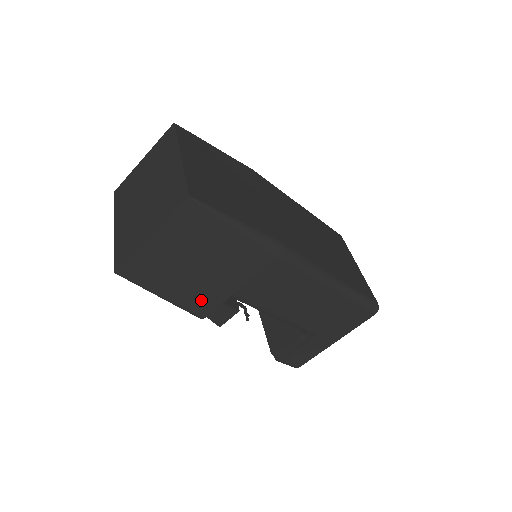
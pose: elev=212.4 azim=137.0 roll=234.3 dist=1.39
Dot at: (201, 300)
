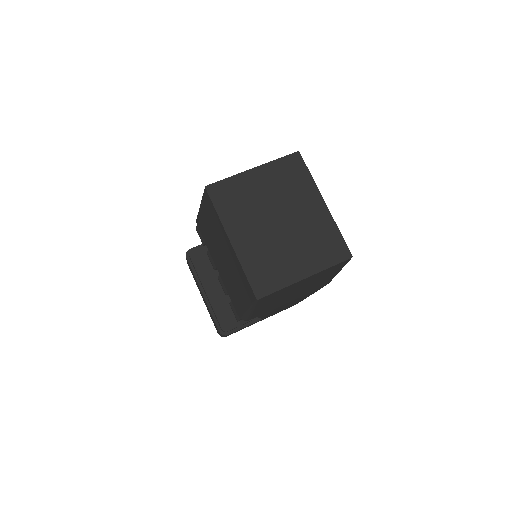
Dot at: (264, 311)
